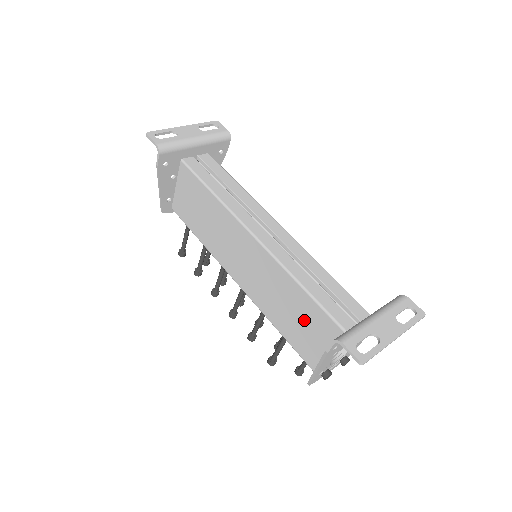
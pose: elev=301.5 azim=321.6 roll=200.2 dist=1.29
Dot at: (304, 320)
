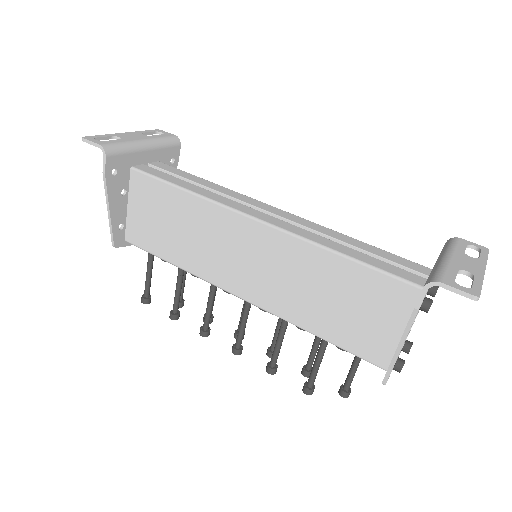
Dot at: (353, 300)
